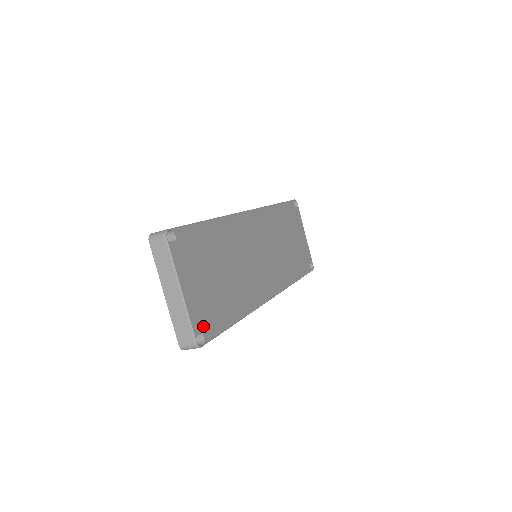
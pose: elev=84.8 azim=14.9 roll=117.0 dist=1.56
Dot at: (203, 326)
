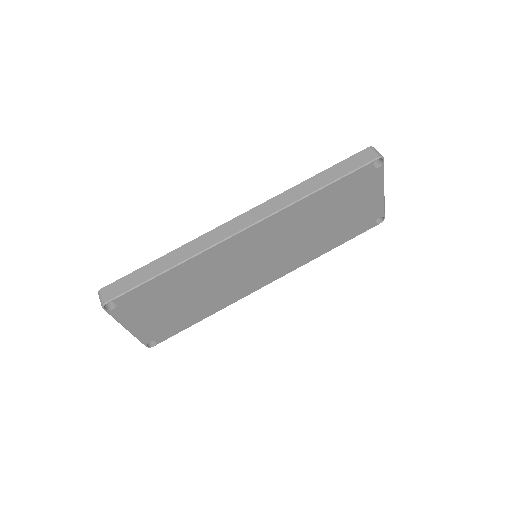
Dot at: (156, 337)
